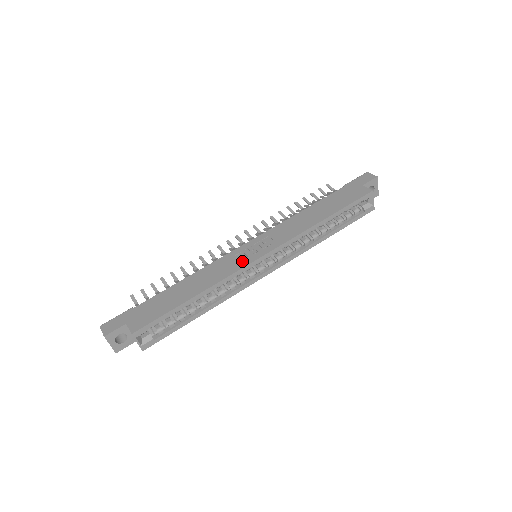
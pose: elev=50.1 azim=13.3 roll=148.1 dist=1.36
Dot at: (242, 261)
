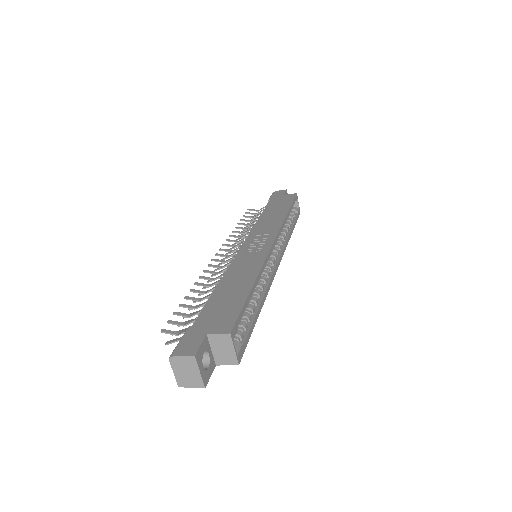
Dot at: (259, 252)
